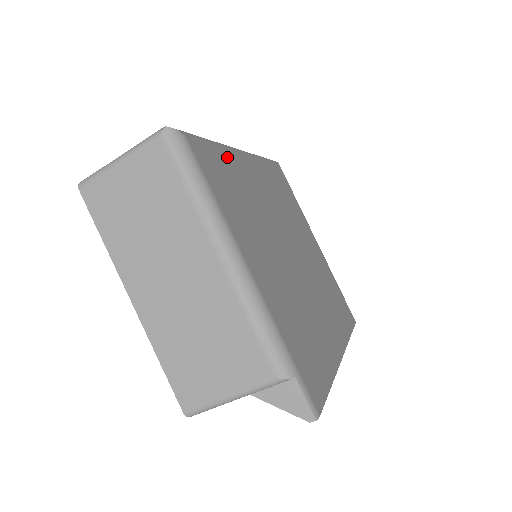
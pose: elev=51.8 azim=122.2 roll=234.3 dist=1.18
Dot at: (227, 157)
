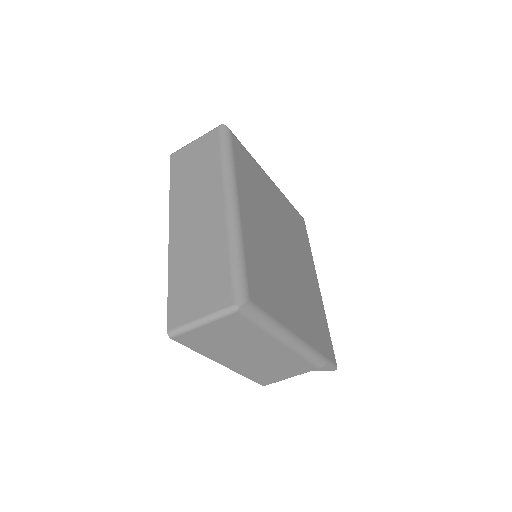
Dot at: (248, 248)
